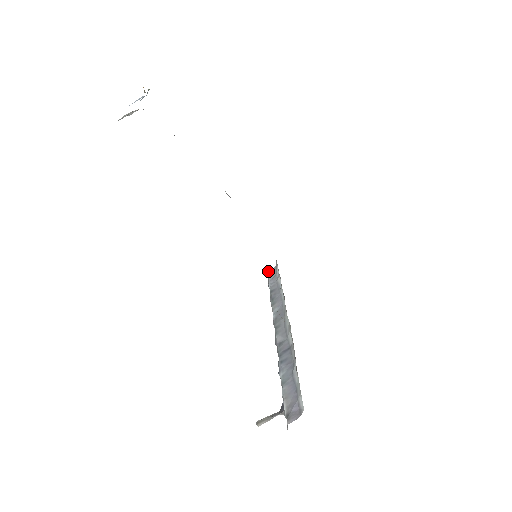
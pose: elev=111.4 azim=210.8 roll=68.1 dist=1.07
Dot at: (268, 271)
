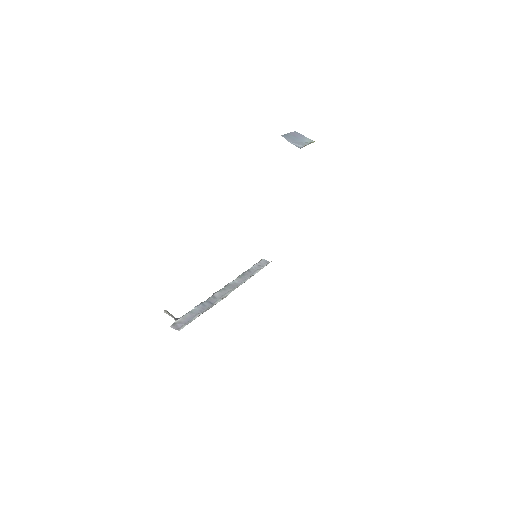
Dot at: (264, 259)
